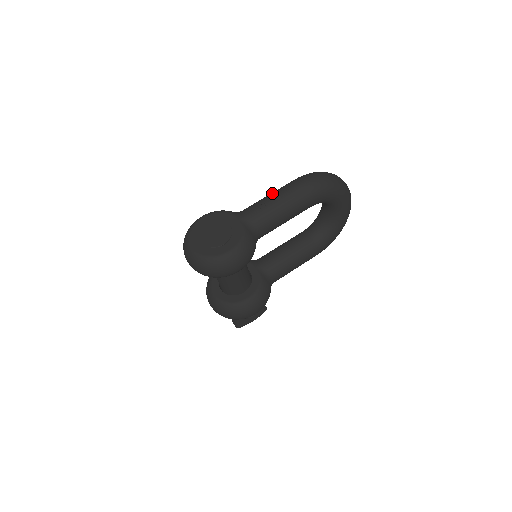
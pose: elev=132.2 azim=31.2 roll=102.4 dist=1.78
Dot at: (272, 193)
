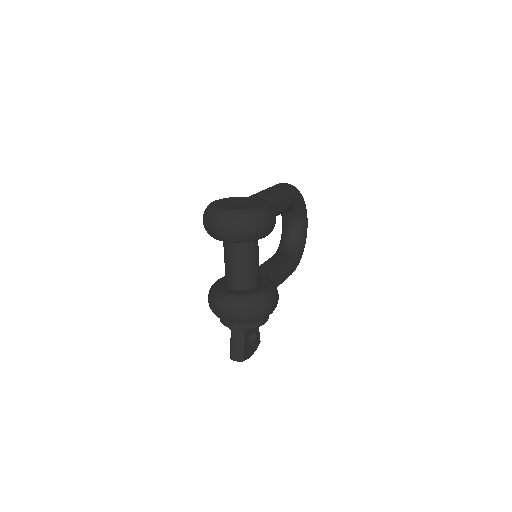
Dot at: occluded
